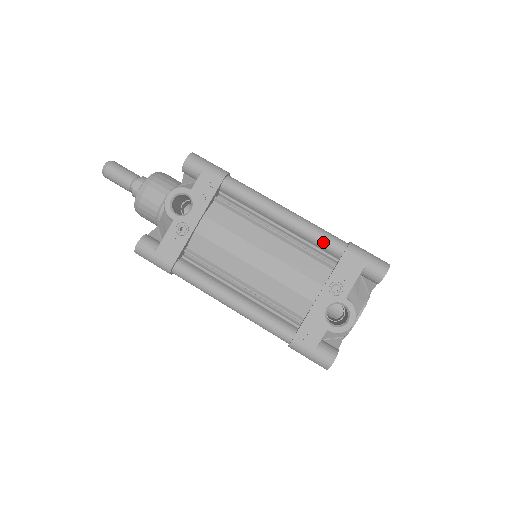
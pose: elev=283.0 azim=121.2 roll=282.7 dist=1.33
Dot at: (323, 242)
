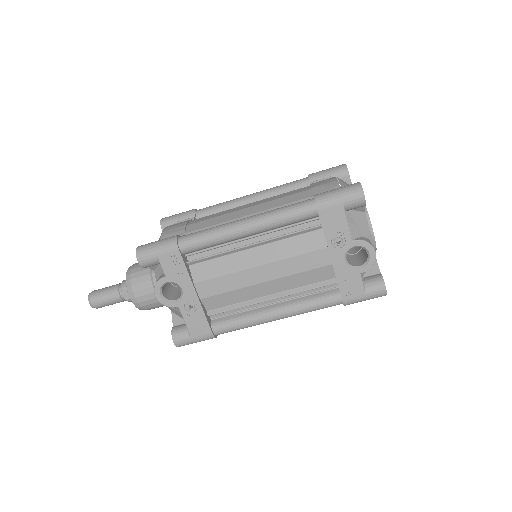
Dot at: (295, 219)
